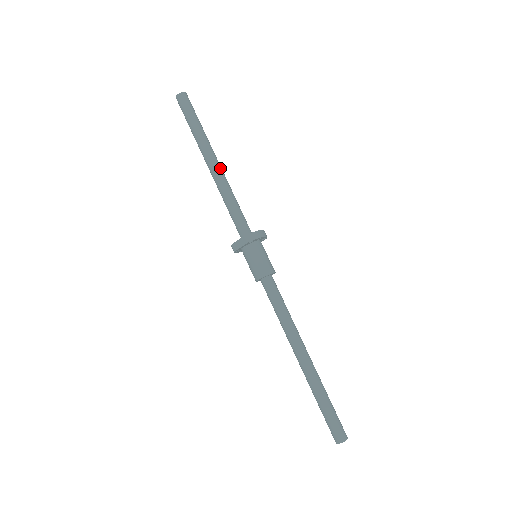
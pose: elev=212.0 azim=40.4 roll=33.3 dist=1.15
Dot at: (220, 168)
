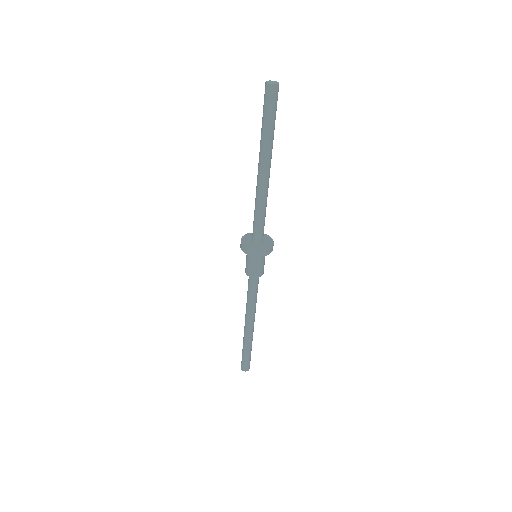
Dot at: occluded
